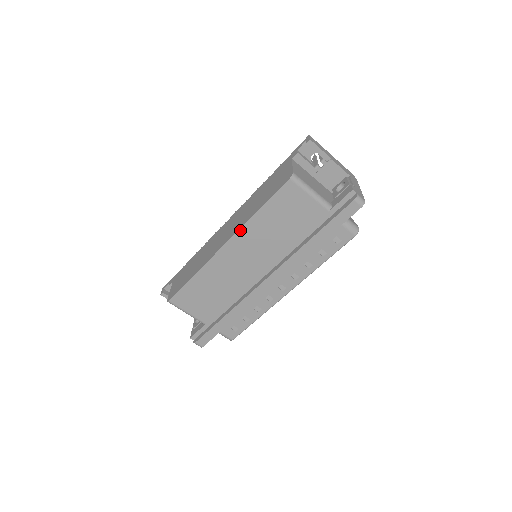
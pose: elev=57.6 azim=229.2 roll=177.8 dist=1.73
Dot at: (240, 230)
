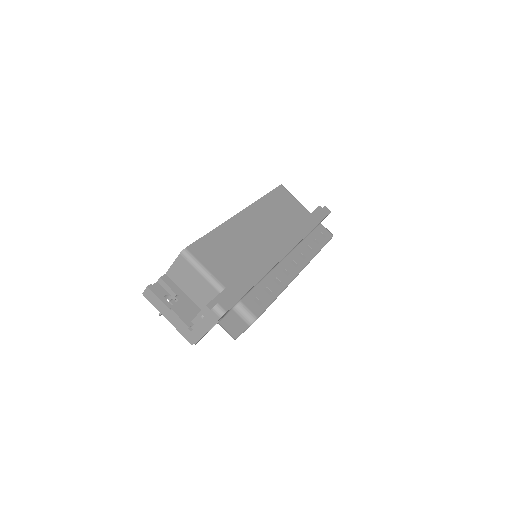
Dot at: (253, 204)
